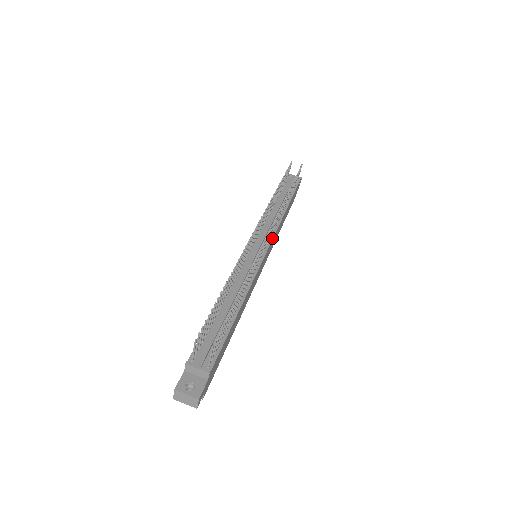
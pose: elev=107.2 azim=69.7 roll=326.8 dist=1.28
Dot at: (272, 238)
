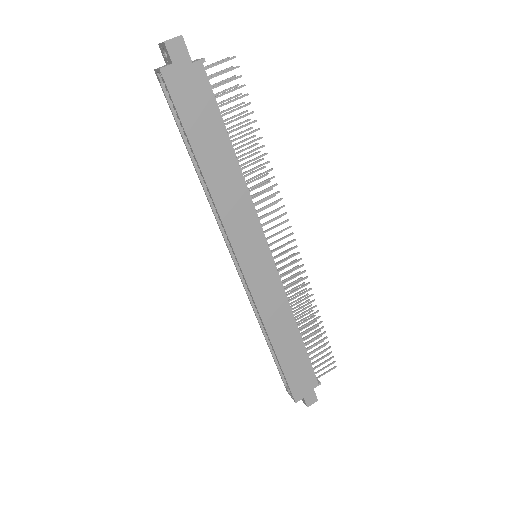
Dot at: (279, 276)
